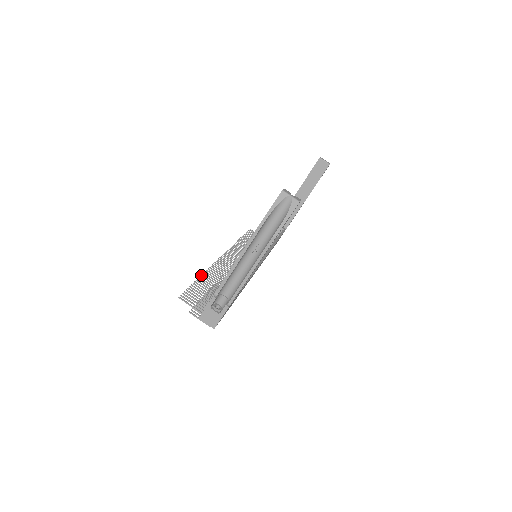
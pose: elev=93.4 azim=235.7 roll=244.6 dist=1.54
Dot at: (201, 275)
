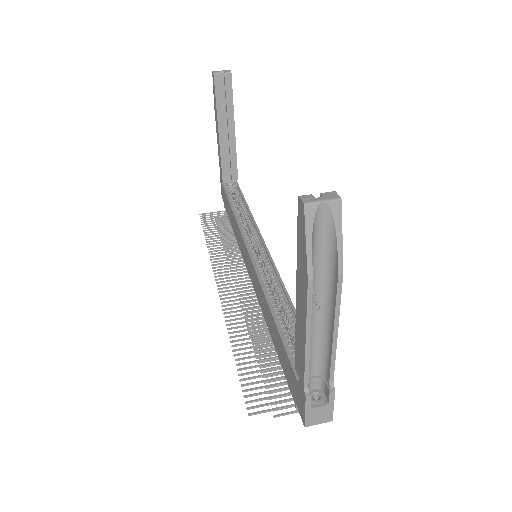
Dot at: (231, 346)
